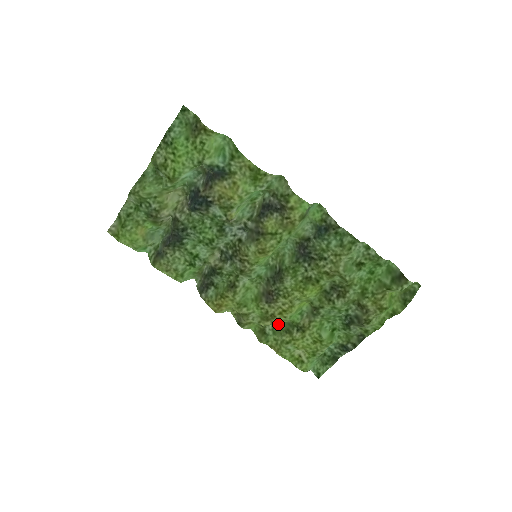
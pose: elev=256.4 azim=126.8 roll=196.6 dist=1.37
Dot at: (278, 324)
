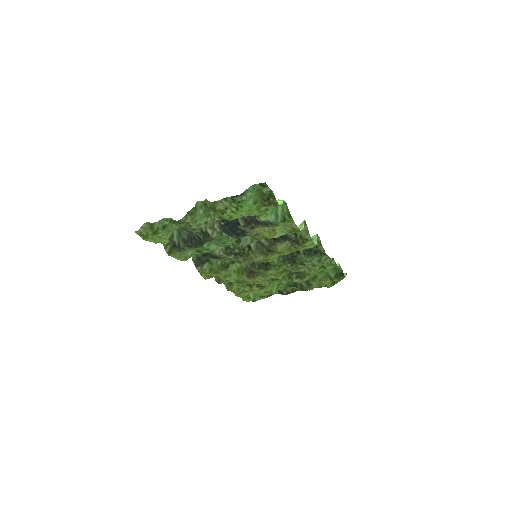
Dot at: occluded
